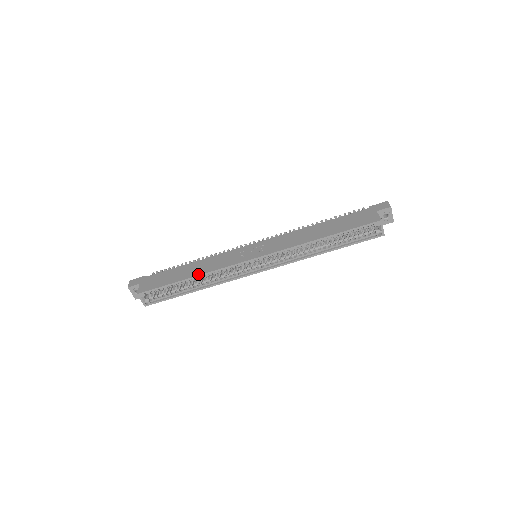
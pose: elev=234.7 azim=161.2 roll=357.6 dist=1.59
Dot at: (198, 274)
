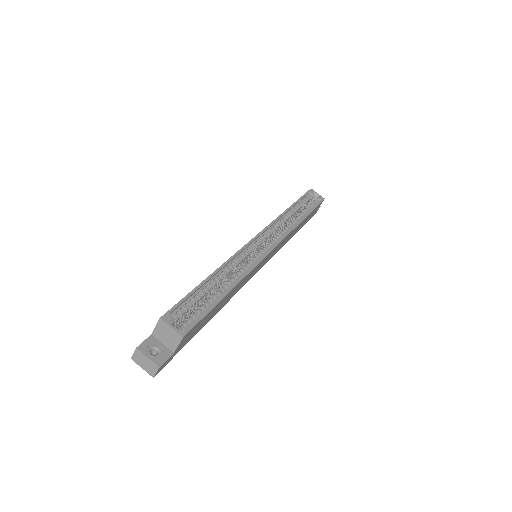
Dot at: (217, 268)
